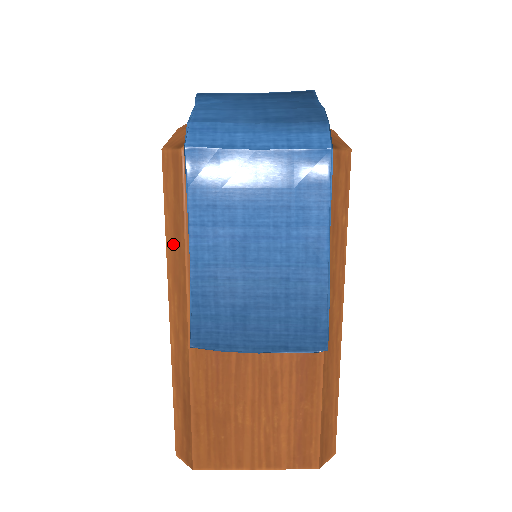
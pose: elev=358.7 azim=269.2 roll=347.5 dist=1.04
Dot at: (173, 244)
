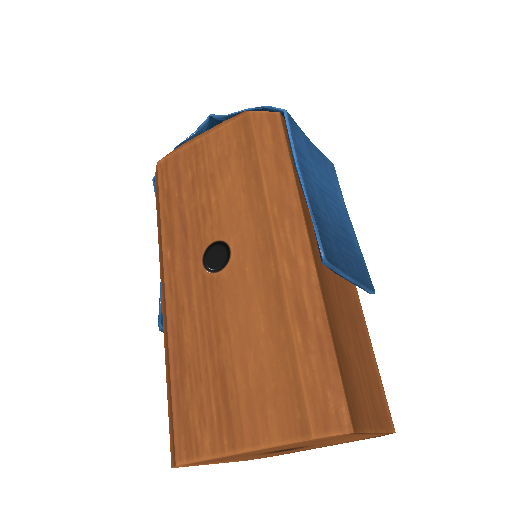
Dot at: (276, 177)
